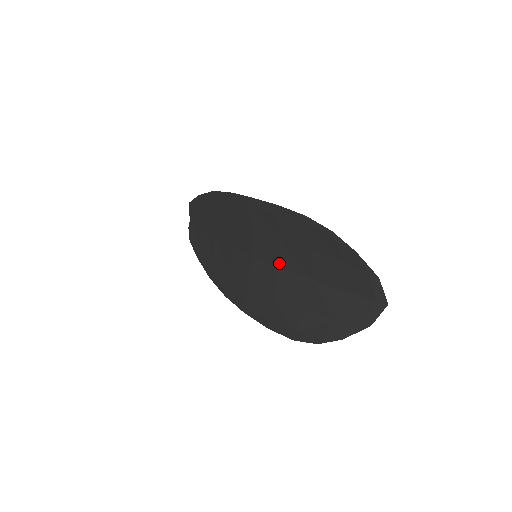
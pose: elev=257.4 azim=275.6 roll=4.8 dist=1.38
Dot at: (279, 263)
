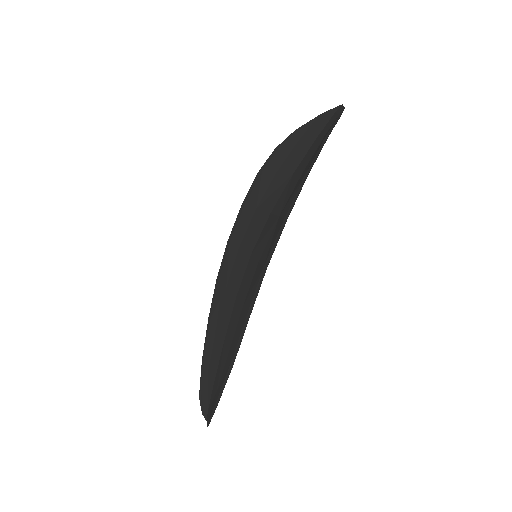
Dot at: (268, 212)
